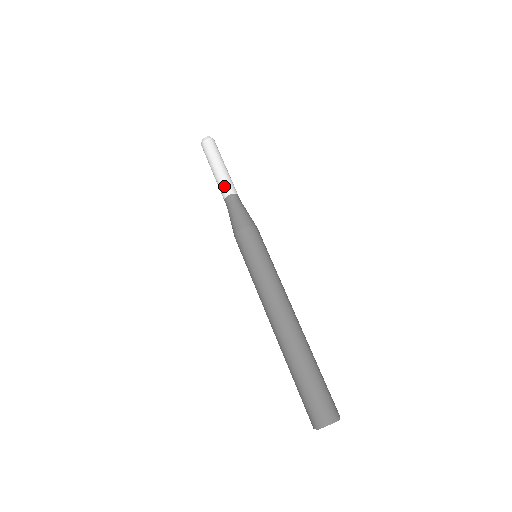
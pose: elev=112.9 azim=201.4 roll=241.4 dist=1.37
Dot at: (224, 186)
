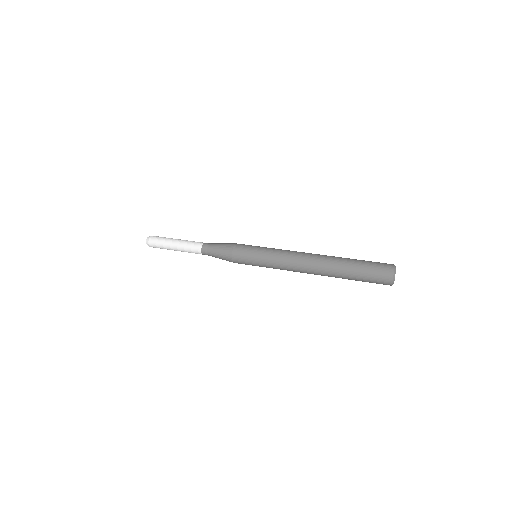
Dot at: (194, 242)
